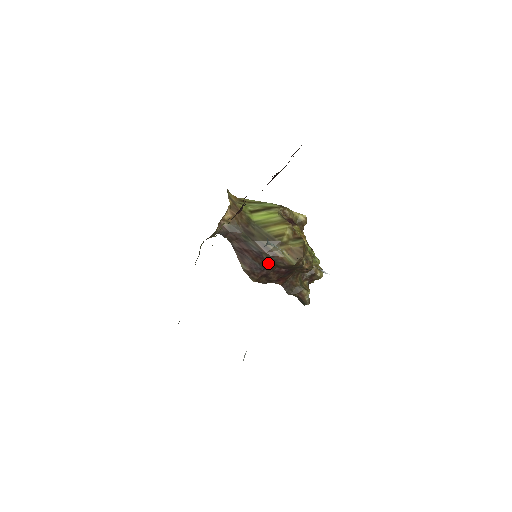
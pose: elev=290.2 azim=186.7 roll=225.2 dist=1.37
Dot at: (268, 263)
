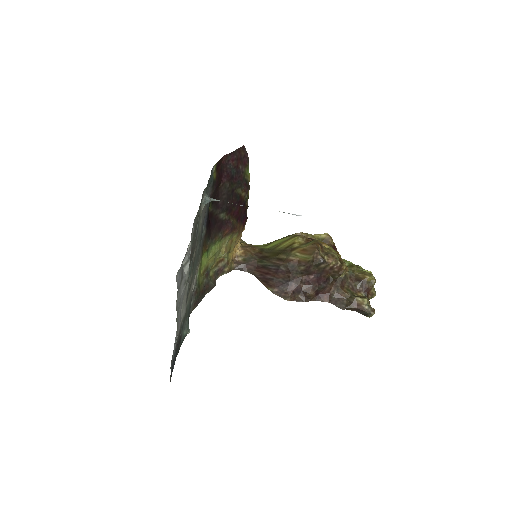
Dot at: (289, 273)
